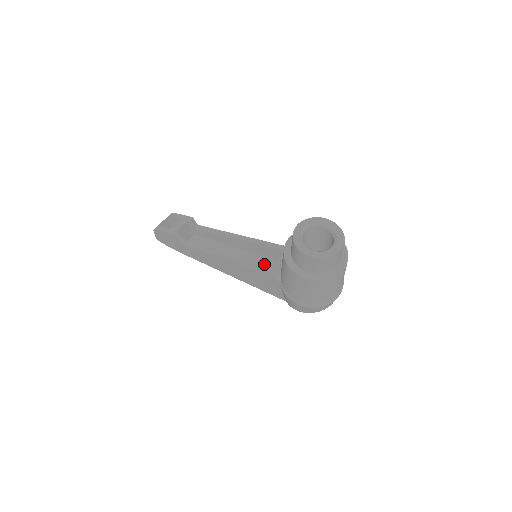
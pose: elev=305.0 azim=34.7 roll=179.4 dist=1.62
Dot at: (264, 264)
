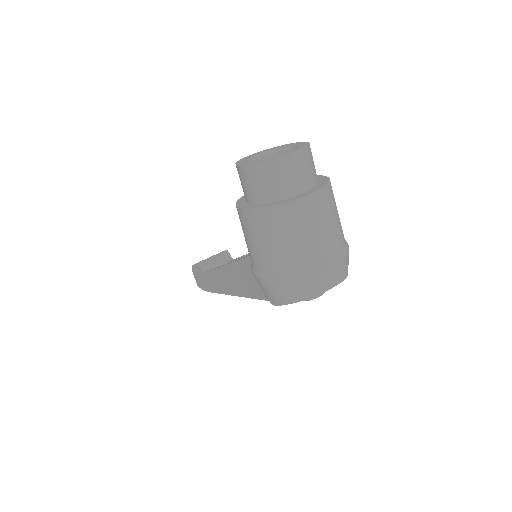
Dot at: occluded
